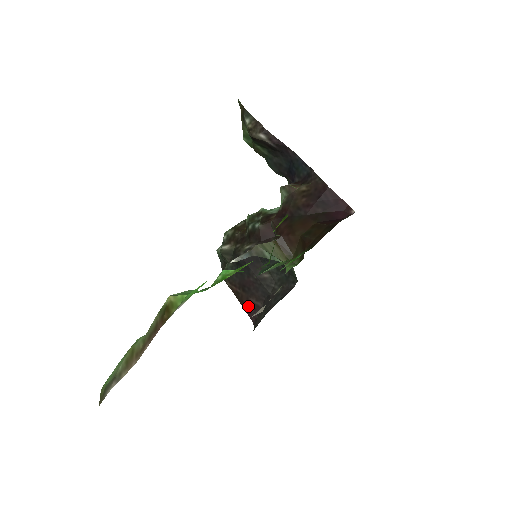
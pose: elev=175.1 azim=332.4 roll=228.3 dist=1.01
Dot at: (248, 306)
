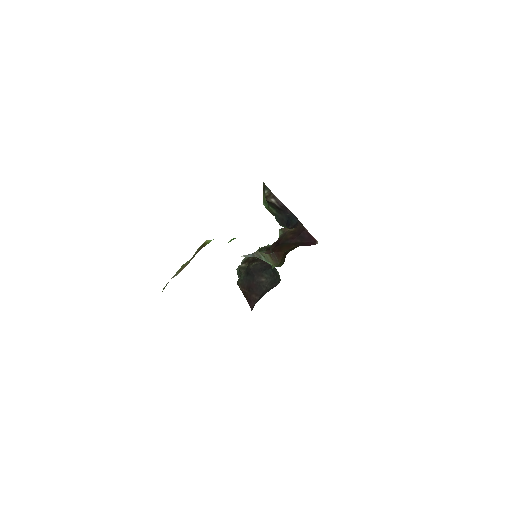
Dot at: (250, 300)
